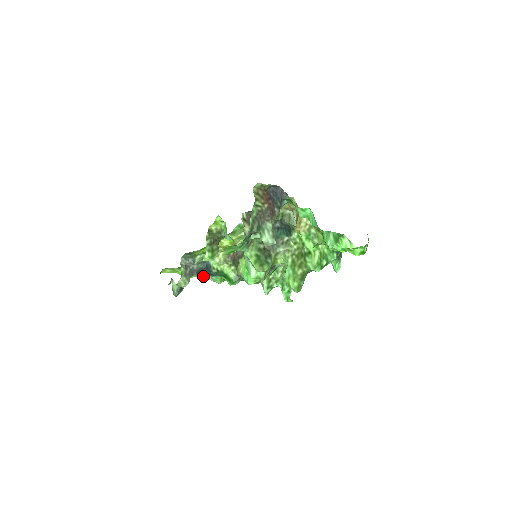
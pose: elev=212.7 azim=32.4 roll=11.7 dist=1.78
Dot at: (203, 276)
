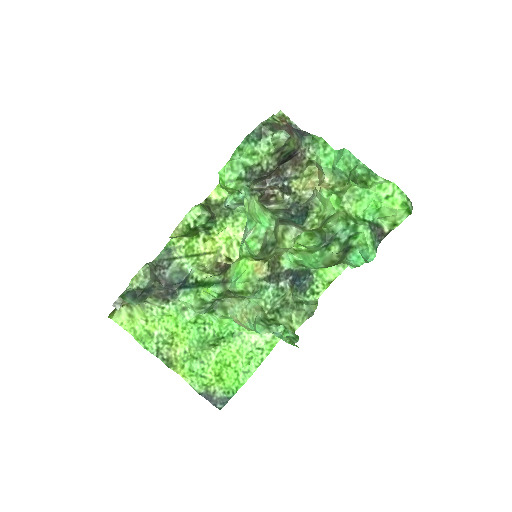
Dot at: (165, 362)
